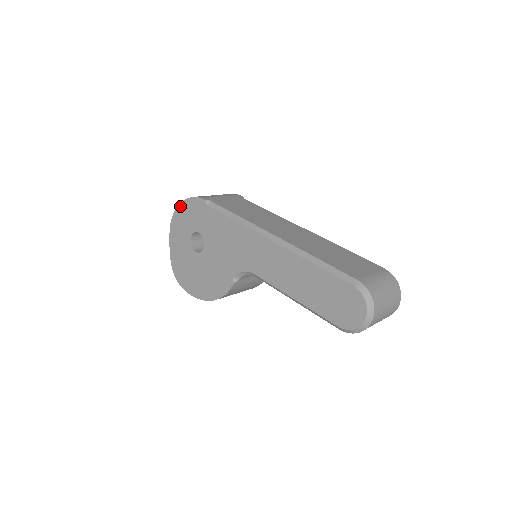
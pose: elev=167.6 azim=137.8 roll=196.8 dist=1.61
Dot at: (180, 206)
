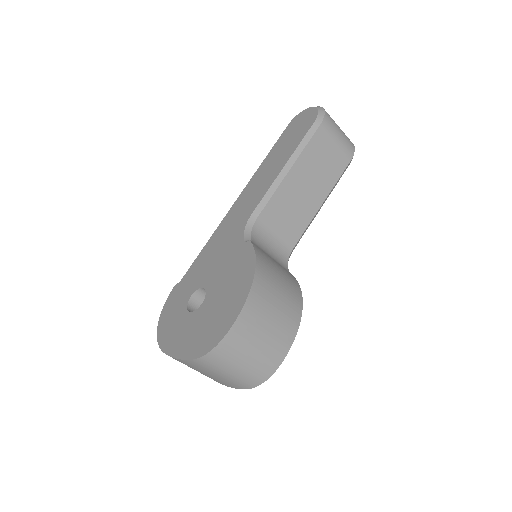
Dot at: (159, 326)
